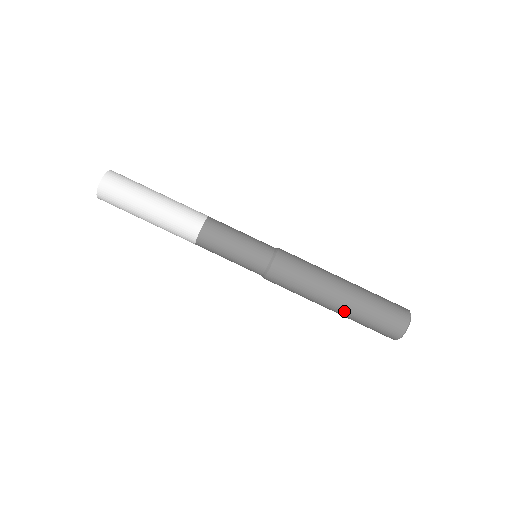
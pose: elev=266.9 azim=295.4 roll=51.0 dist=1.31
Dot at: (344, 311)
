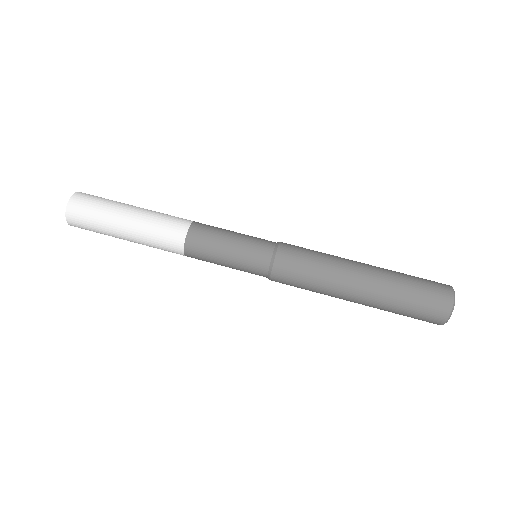
Dot at: (373, 296)
